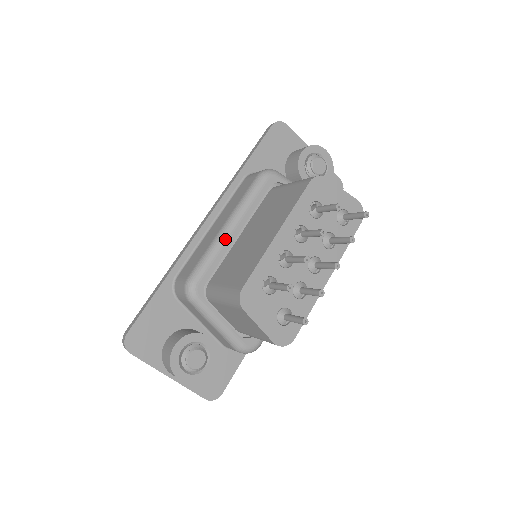
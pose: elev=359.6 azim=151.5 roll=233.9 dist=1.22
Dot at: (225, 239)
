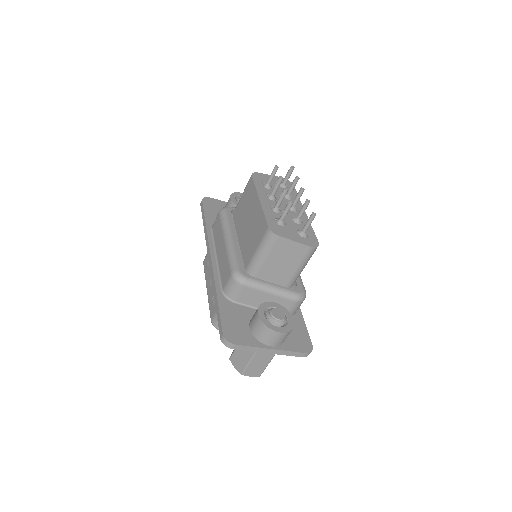
Dot at: (233, 244)
